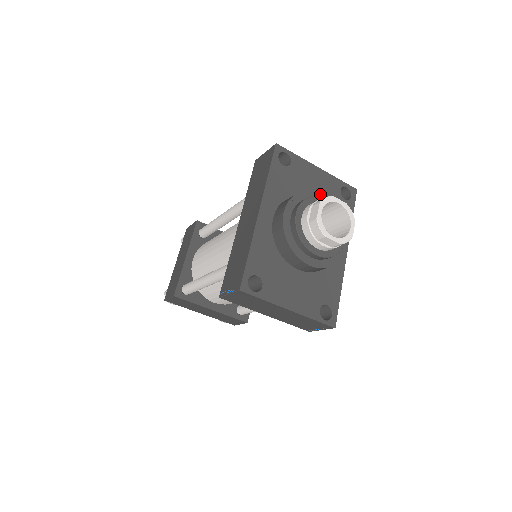
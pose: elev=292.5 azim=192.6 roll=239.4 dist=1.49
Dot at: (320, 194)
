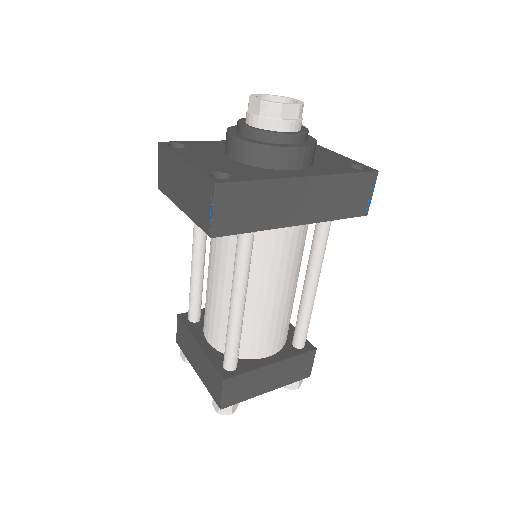
Dot at: occluded
